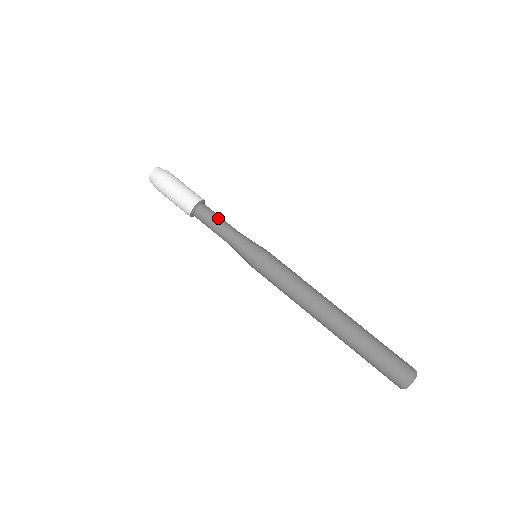
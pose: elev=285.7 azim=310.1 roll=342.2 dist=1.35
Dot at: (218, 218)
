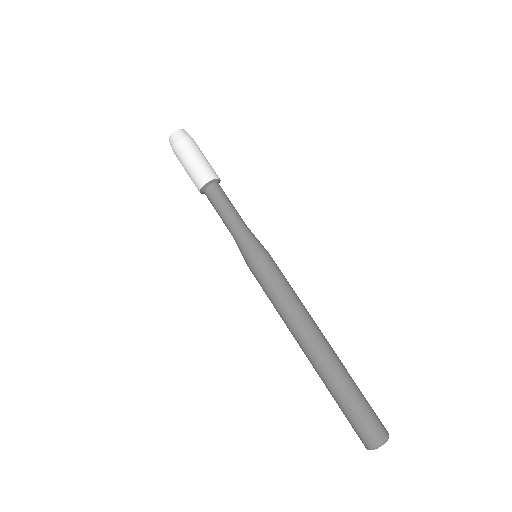
Dot at: (224, 205)
